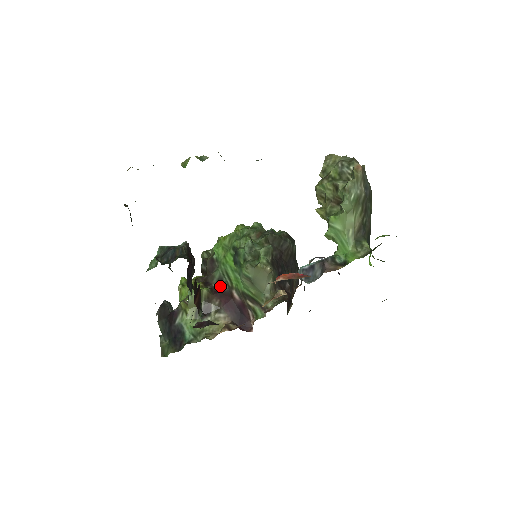
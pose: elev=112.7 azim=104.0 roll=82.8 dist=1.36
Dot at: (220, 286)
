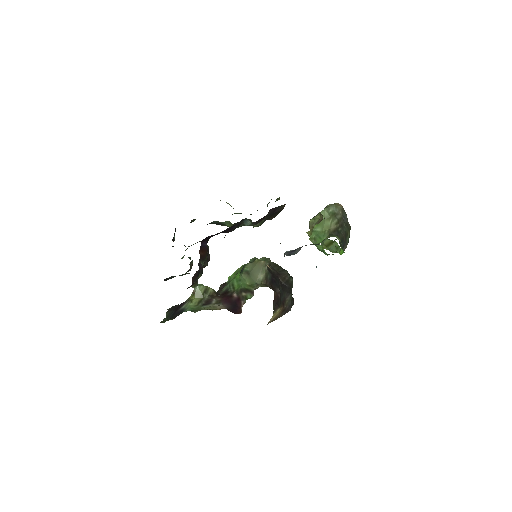
Dot at: (225, 293)
